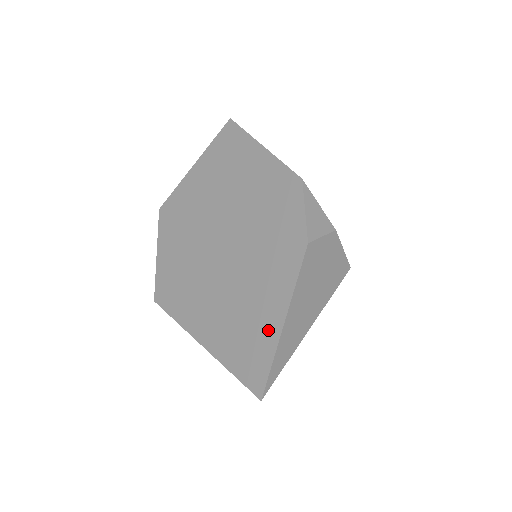
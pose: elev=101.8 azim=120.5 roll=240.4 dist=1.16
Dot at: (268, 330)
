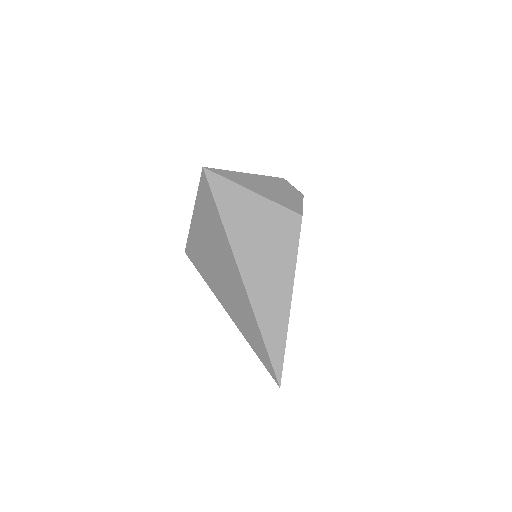
Dot at: occluded
